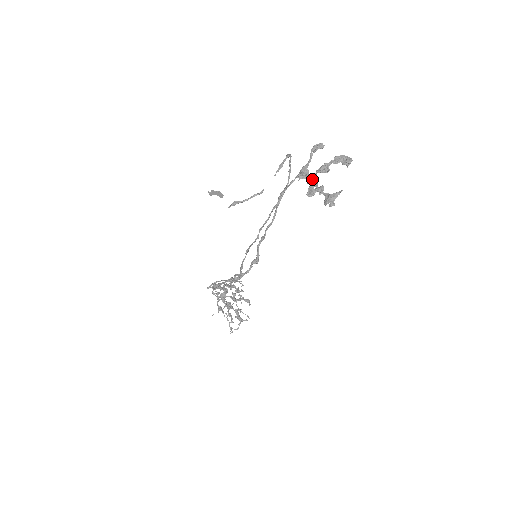
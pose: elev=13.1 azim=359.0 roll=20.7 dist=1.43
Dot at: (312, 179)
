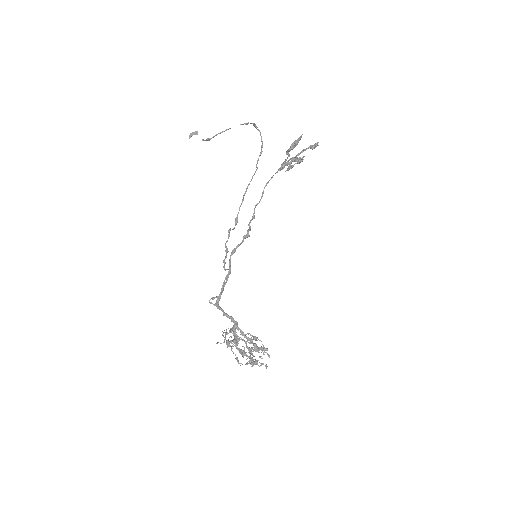
Dot at: (289, 165)
